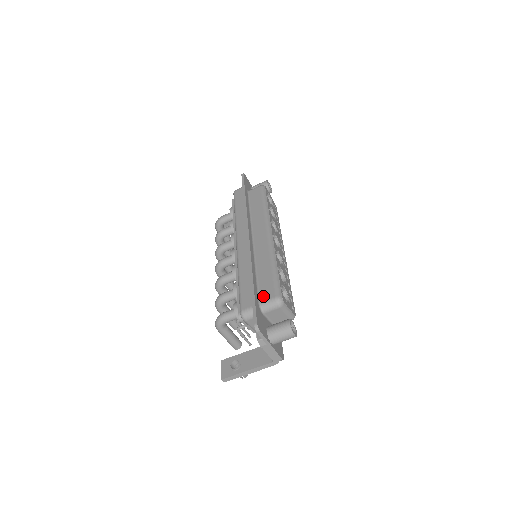
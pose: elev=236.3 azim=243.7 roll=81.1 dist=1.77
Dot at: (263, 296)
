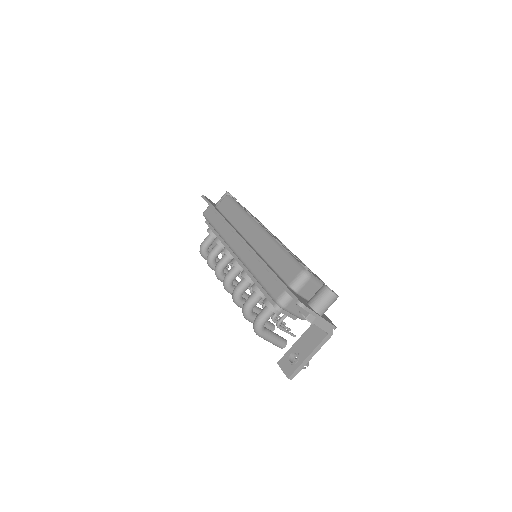
Dot at: (288, 278)
